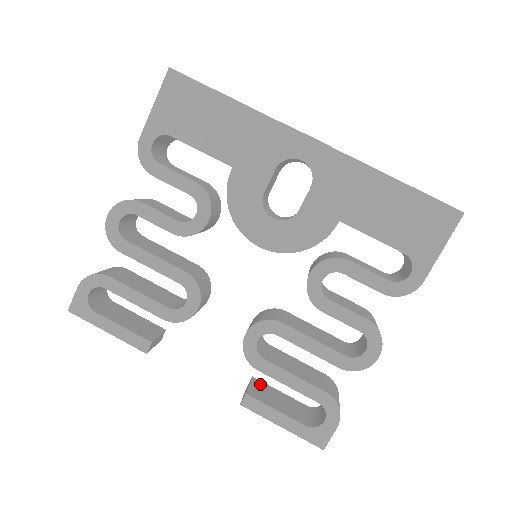
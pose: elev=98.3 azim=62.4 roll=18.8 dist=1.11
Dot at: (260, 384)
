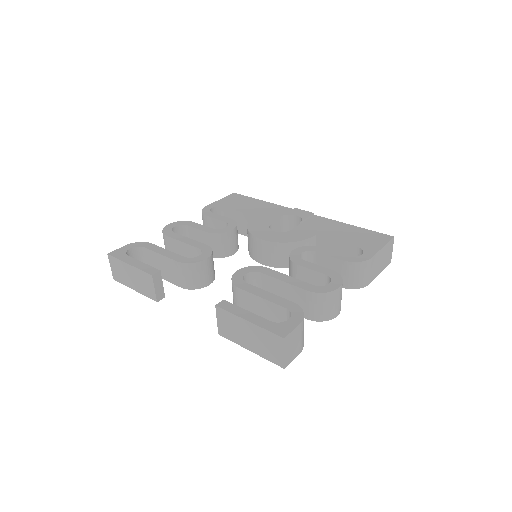
Dot at: occluded
